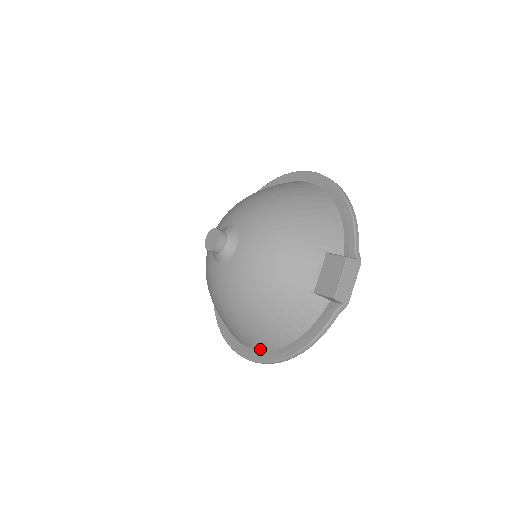
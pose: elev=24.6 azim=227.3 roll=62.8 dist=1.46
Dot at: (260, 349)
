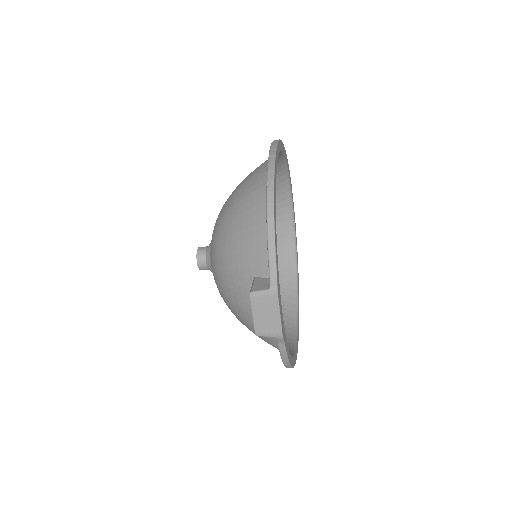
Dot at: (288, 346)
